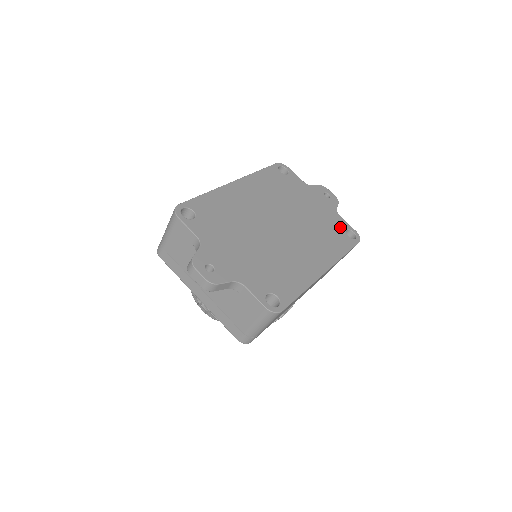
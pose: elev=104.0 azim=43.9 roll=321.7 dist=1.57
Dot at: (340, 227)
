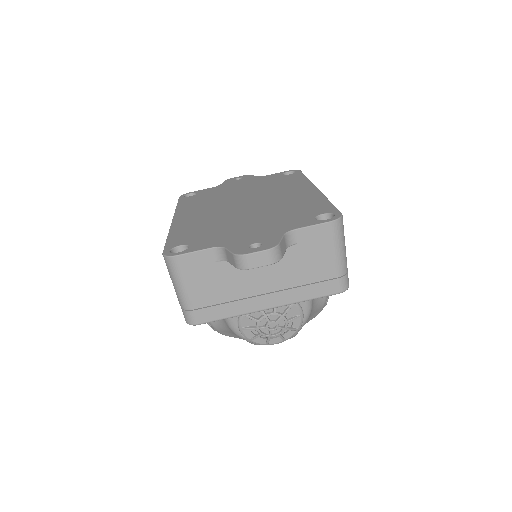
Dot at: (277, 177)
